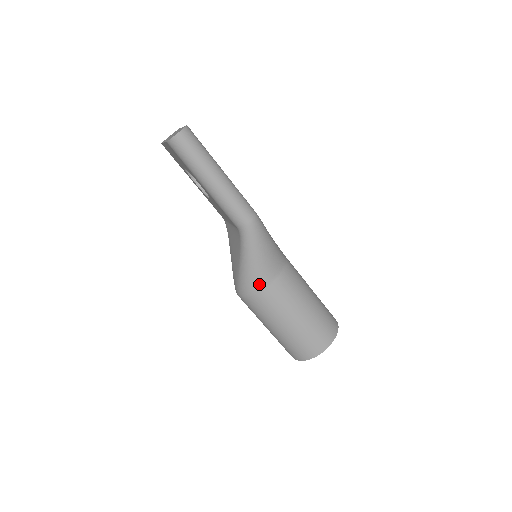
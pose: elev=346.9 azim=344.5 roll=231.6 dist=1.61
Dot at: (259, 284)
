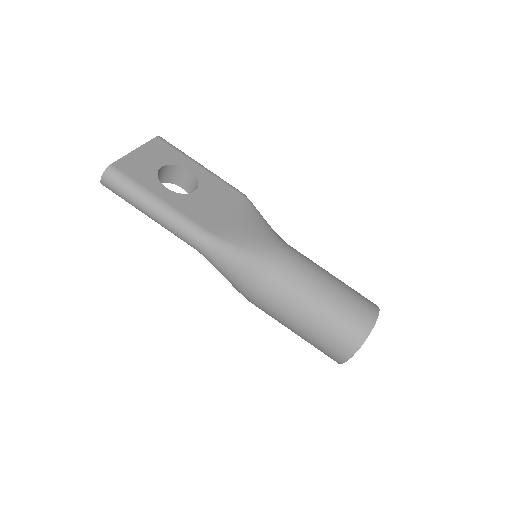
Dot at: (246, 295)
